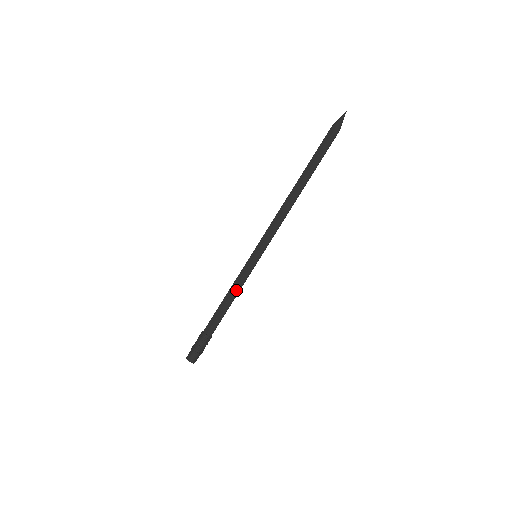
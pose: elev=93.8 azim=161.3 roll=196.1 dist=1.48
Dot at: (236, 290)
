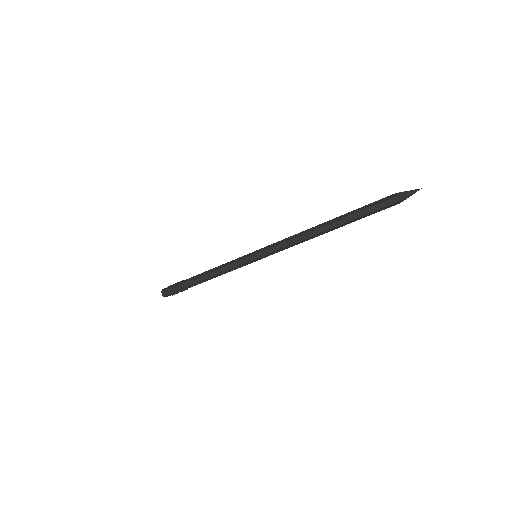
Dot at: (223, 269)
